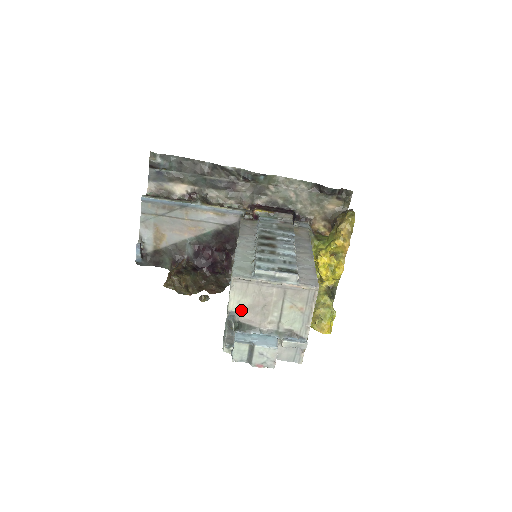
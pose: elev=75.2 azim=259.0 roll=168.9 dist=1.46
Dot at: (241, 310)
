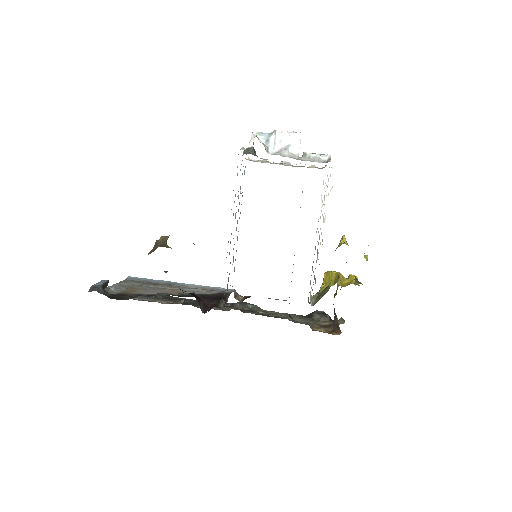
Dot at: occluded
